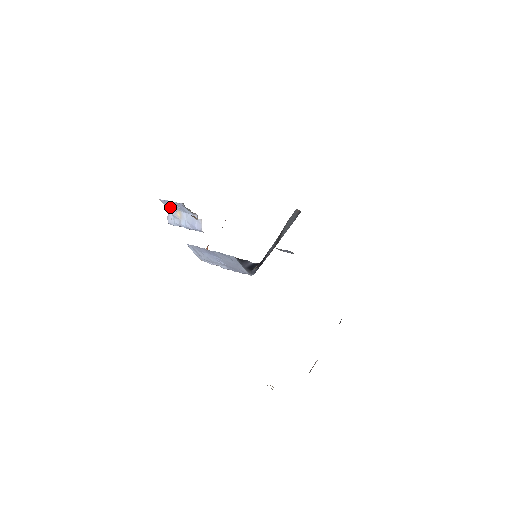
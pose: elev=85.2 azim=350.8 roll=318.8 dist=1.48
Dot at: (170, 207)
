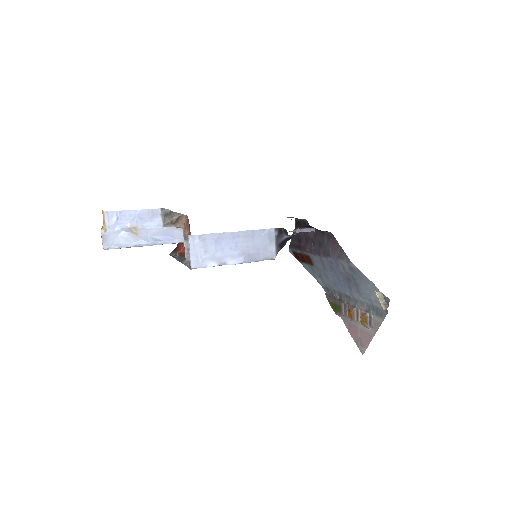
Dot at: (117, 224)
